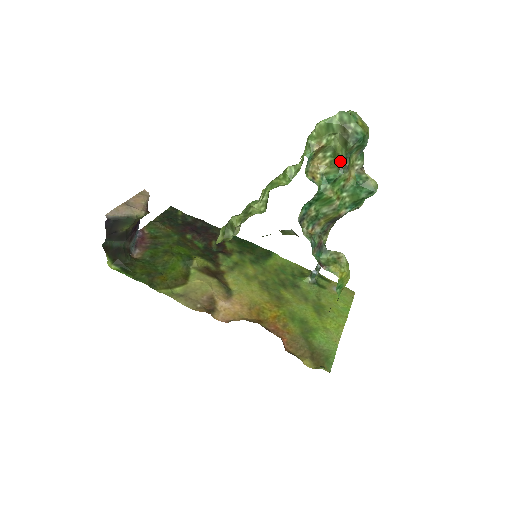
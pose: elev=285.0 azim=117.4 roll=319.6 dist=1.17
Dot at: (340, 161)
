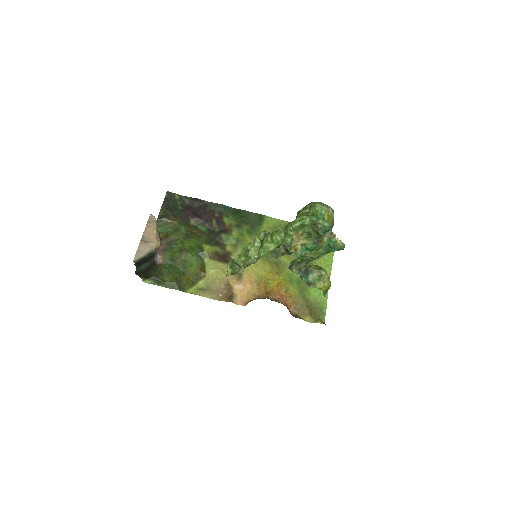
Dot at: (314, 238)
